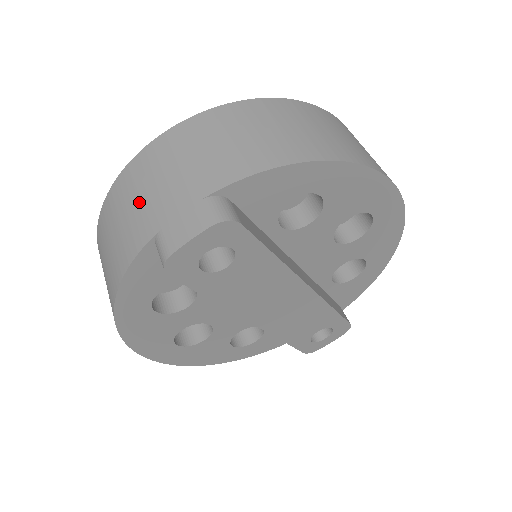
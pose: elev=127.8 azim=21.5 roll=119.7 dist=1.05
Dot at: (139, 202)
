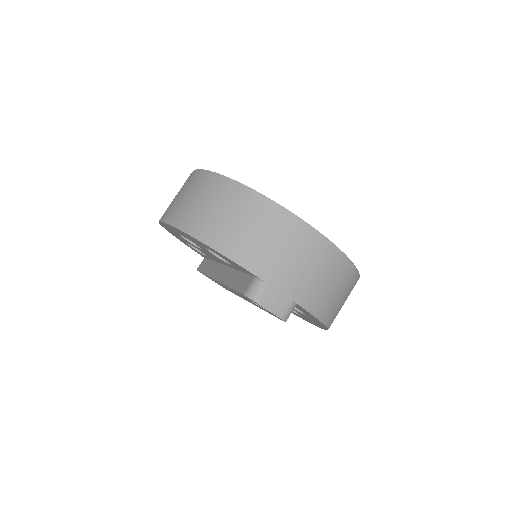
Dot at: (280, 251)
